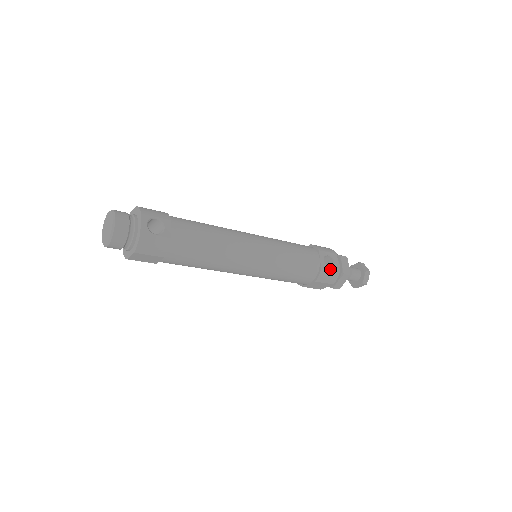
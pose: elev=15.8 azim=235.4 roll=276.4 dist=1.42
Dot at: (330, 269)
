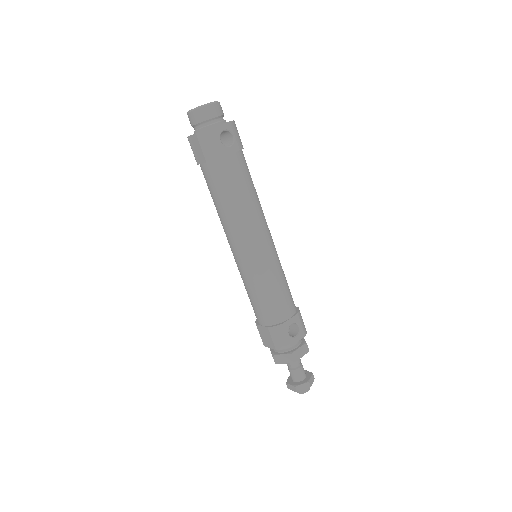
Dot at: (288, 334)
